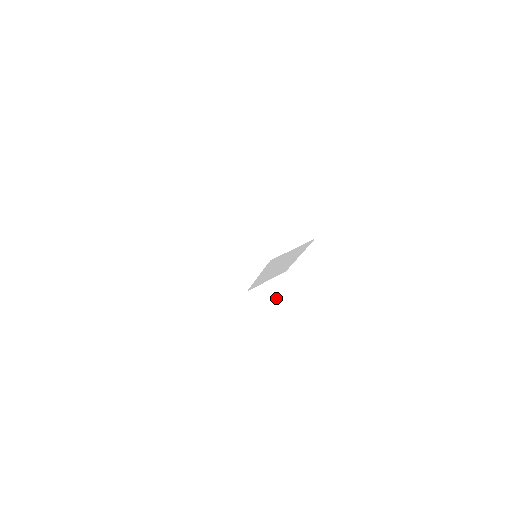
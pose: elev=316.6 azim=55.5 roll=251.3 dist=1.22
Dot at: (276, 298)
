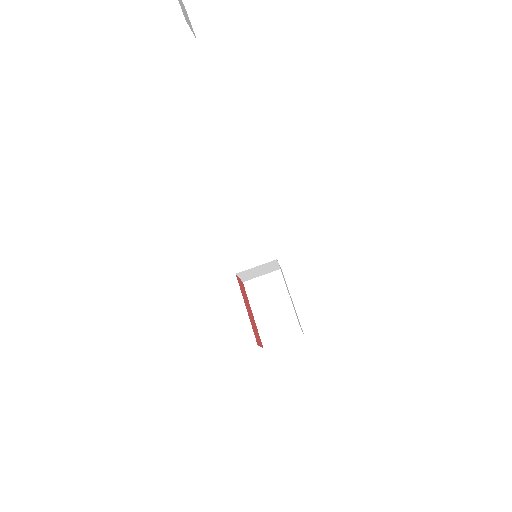
Dot at: (259, 271)
